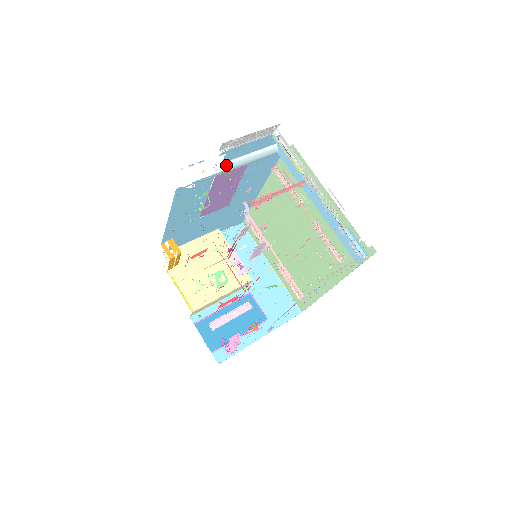
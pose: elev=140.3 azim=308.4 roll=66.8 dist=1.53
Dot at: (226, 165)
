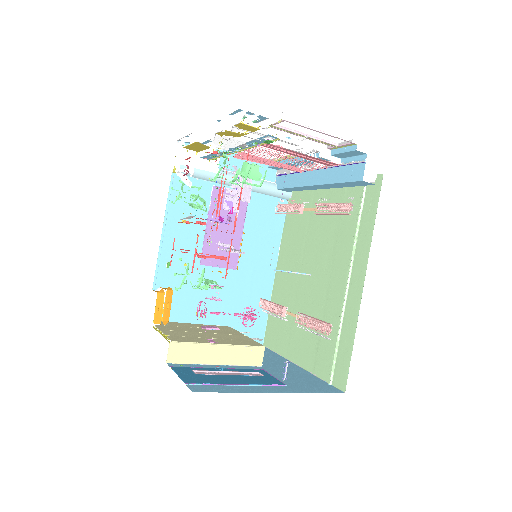
Dot at: occluded
